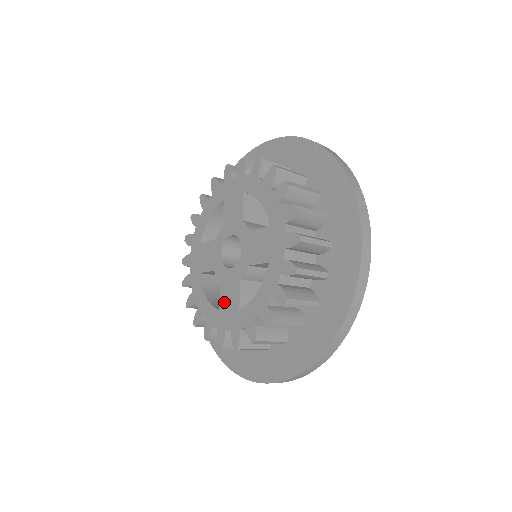
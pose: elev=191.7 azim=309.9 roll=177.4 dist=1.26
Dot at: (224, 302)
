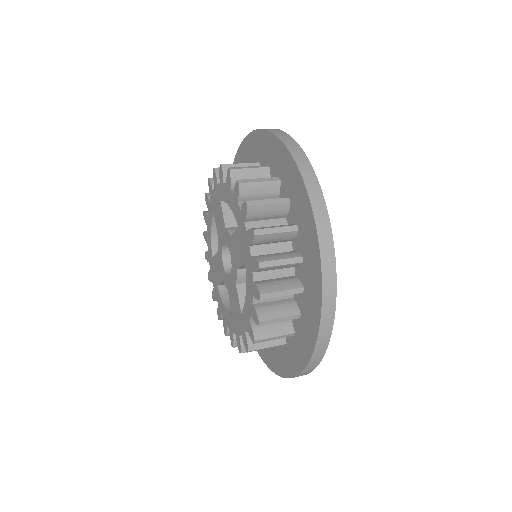
Dot at: (233, 309)
